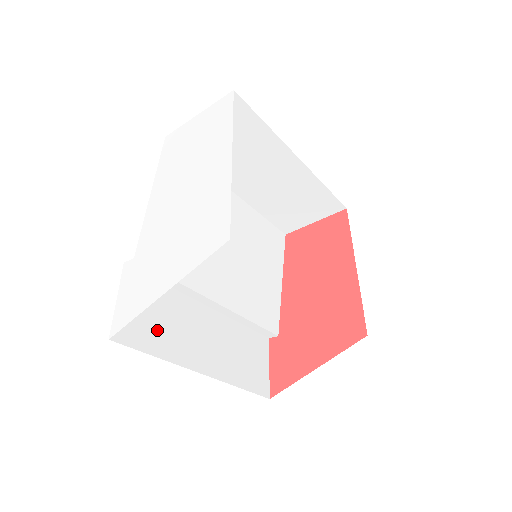
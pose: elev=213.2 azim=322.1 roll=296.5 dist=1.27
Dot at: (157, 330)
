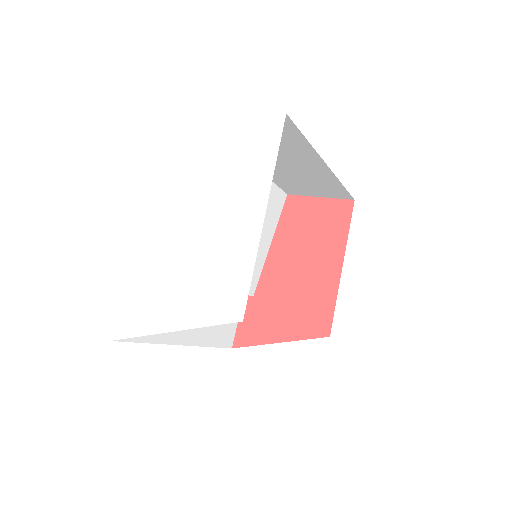
Dot at: occluded
